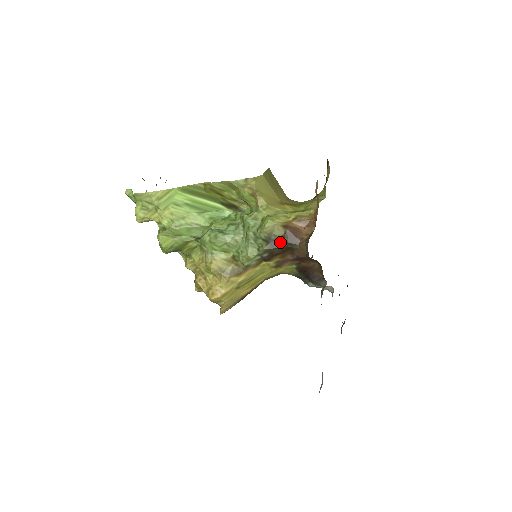
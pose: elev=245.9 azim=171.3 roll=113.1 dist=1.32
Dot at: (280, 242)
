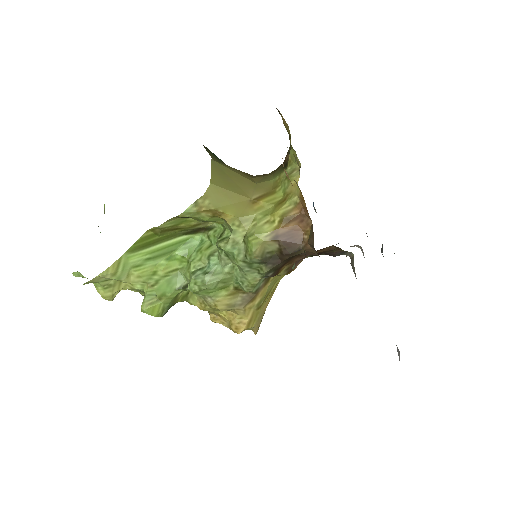
Dot at: (279, 256)
